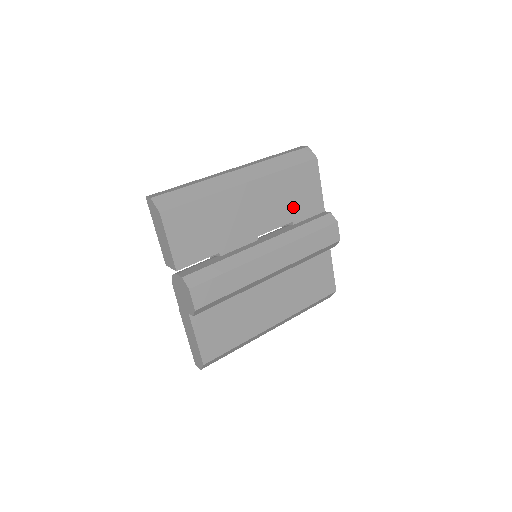
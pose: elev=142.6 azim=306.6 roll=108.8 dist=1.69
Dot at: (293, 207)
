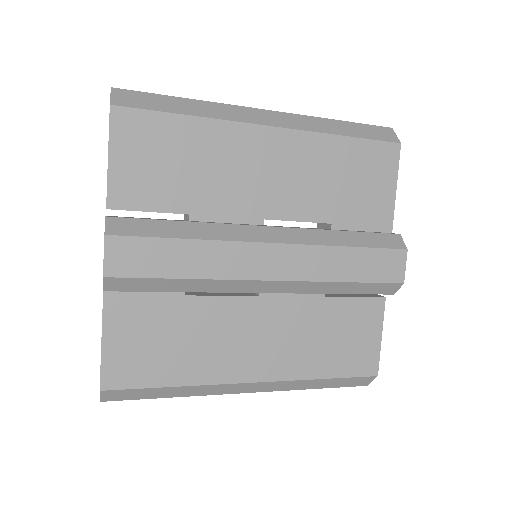
Dot at: (339, 201)
